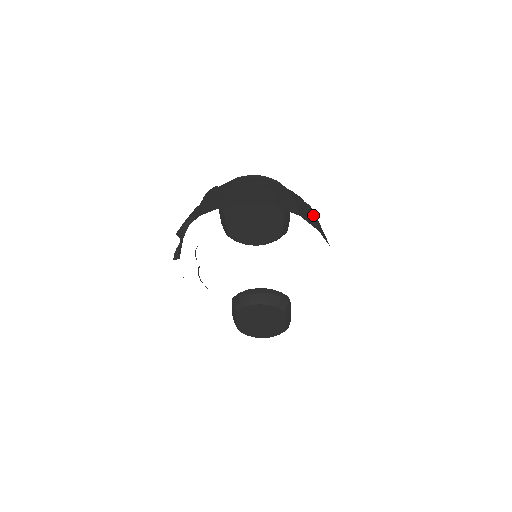
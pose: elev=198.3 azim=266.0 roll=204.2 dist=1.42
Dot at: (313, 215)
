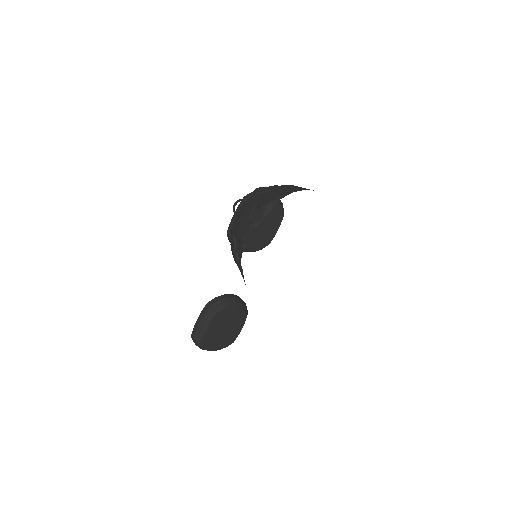
Dot at: occluded
